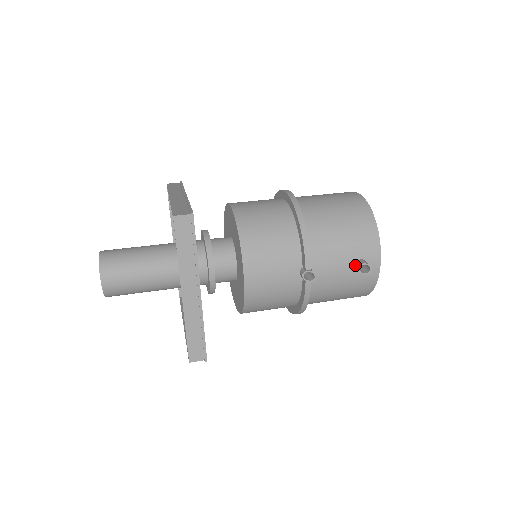
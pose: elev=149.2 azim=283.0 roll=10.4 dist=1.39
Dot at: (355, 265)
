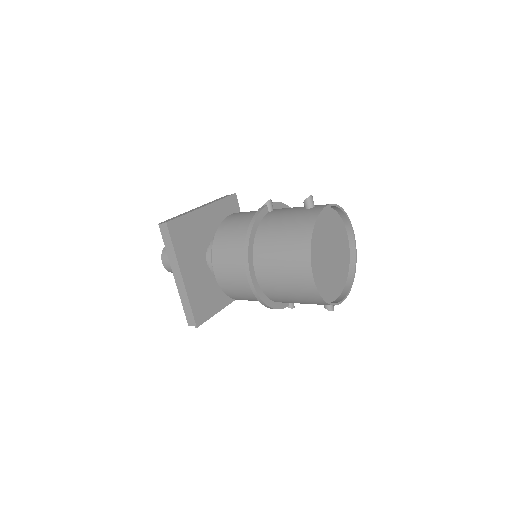
Dot at: occluded
